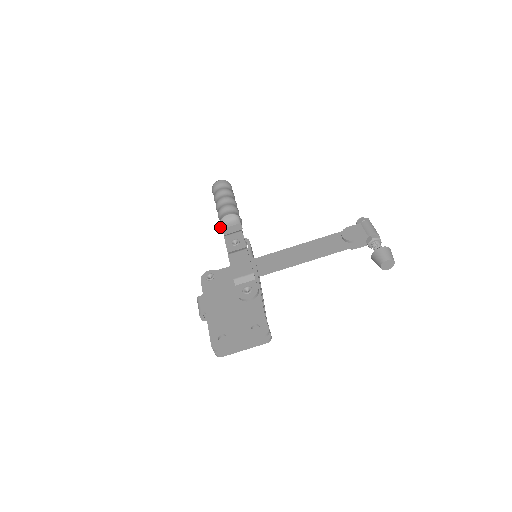
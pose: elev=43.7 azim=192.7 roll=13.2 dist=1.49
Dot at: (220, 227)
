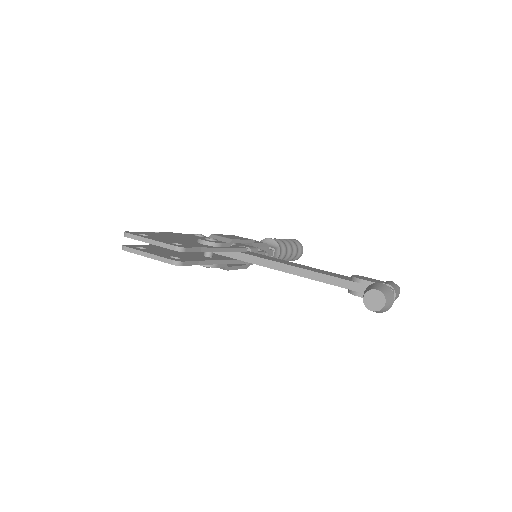
Dot at: occluded
